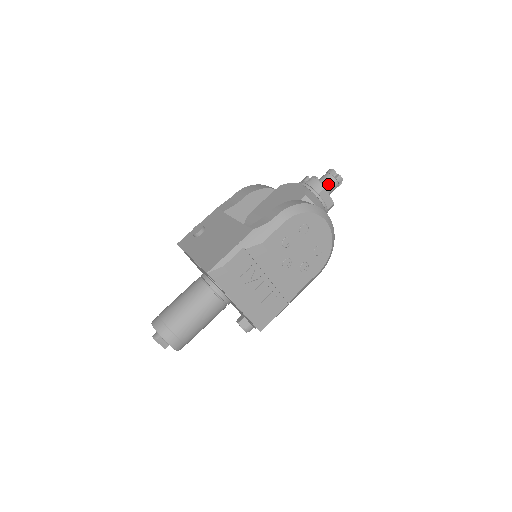
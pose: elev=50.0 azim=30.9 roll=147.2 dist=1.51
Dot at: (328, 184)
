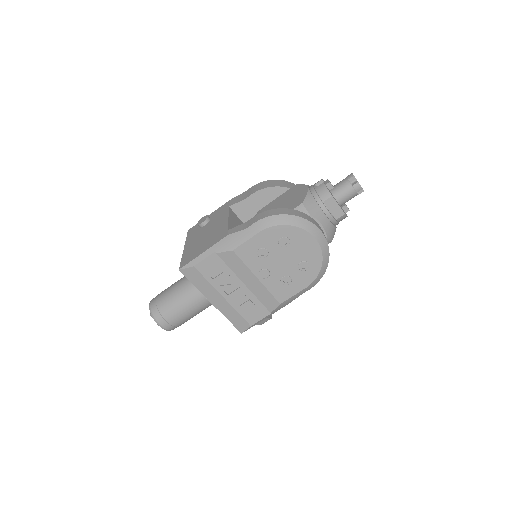
Dot at: (342, 191)
